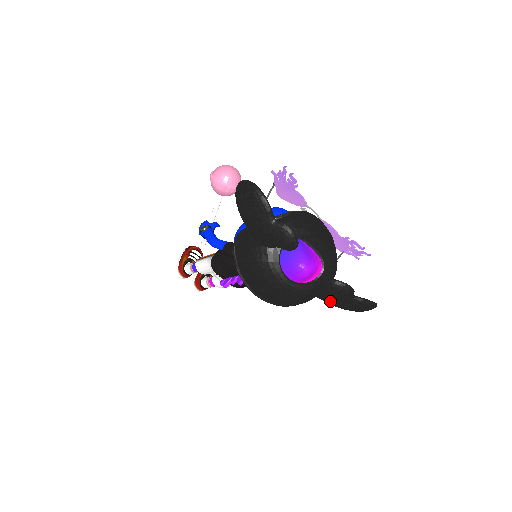
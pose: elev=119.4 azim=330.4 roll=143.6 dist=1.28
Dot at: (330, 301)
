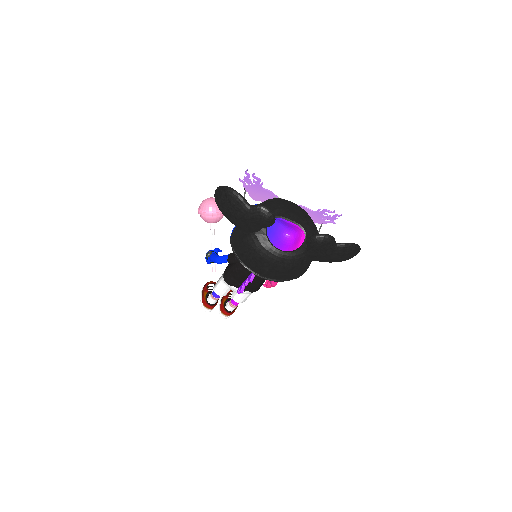
Dot at: (321, 257)
